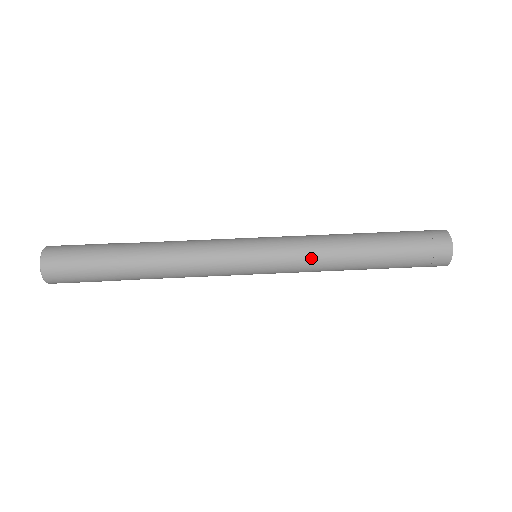
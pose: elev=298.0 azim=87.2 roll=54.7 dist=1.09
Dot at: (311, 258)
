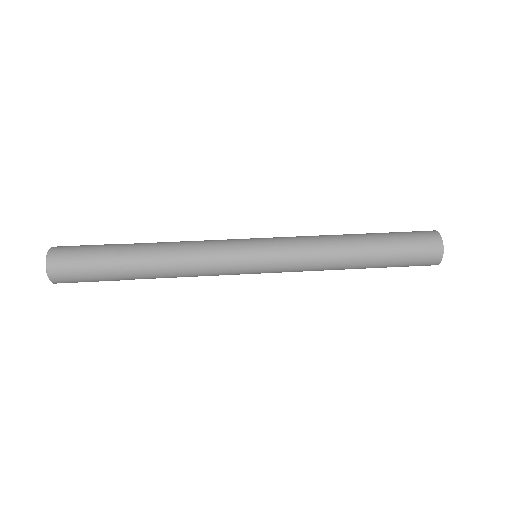
Dot at: (309, 262)
